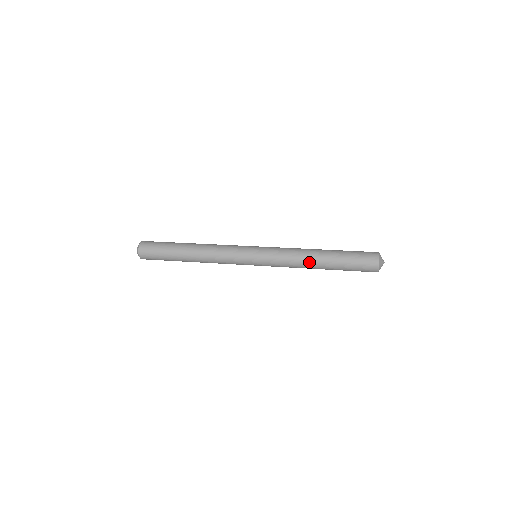
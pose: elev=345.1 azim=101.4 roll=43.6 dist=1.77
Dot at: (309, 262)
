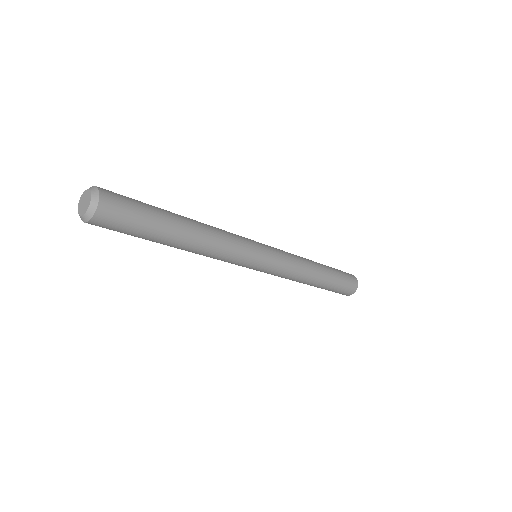
Dot at: (312, 276)
